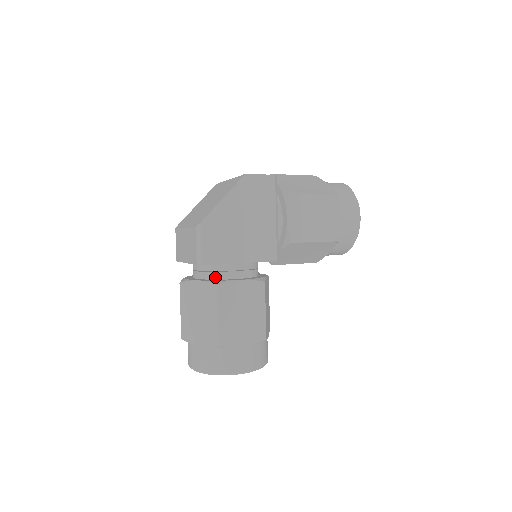
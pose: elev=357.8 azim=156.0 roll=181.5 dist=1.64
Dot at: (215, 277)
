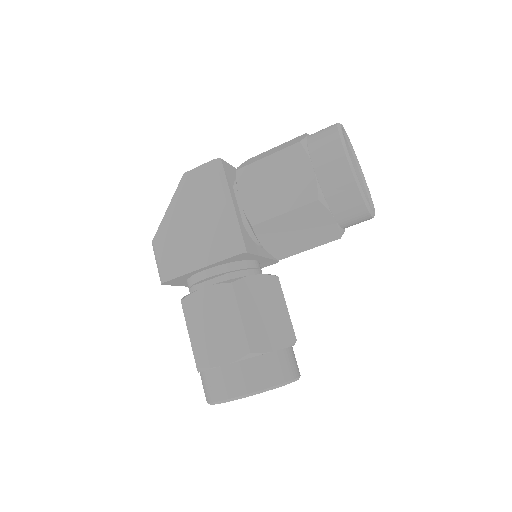
Dot at: occluded
